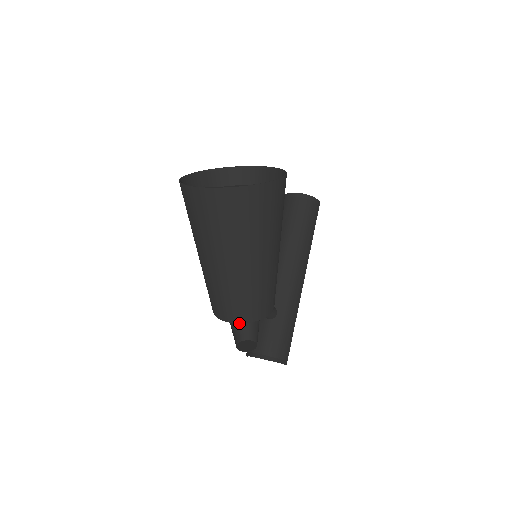
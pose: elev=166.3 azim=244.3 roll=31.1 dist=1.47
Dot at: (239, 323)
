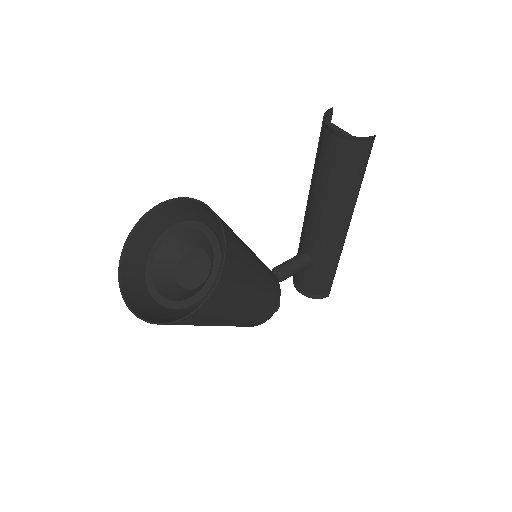
Dot at: occluded
